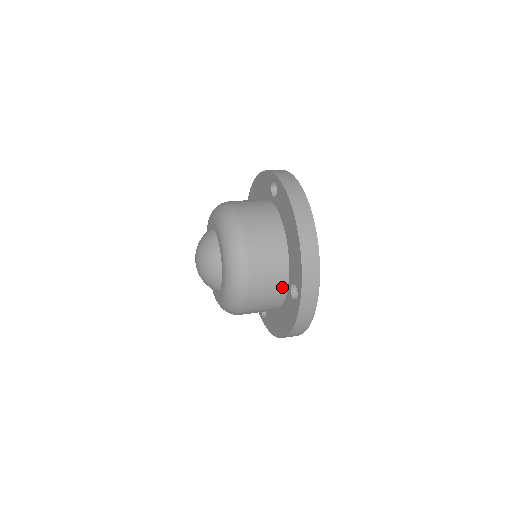
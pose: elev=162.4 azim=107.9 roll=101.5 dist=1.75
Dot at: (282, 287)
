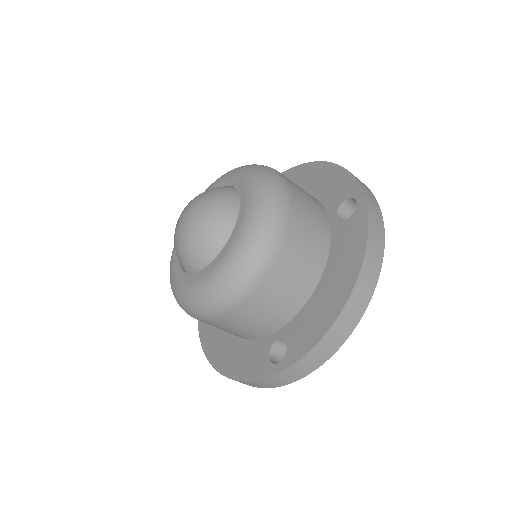
Dot at: (324, 220)
